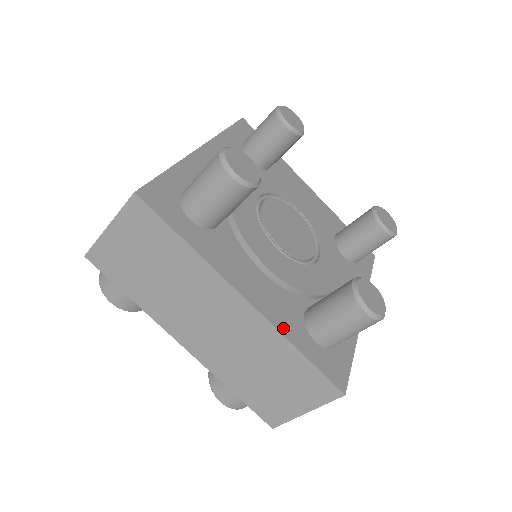
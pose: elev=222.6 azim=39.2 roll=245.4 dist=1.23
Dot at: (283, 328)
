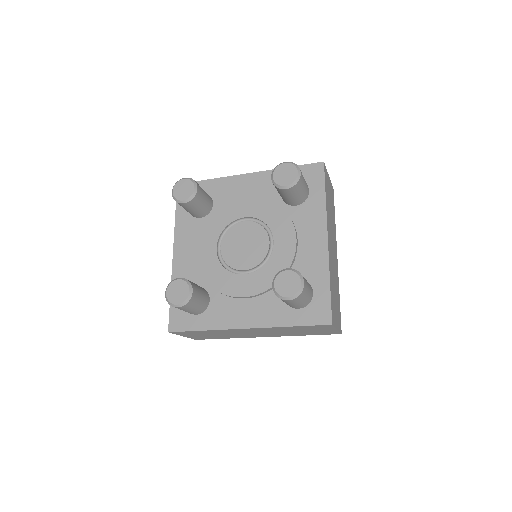
Dot at: (274, 323)
